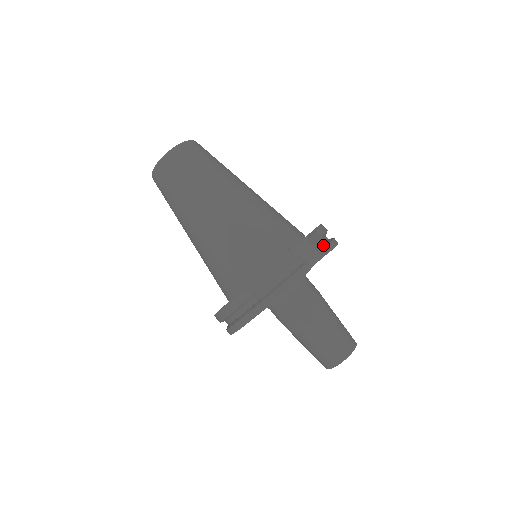
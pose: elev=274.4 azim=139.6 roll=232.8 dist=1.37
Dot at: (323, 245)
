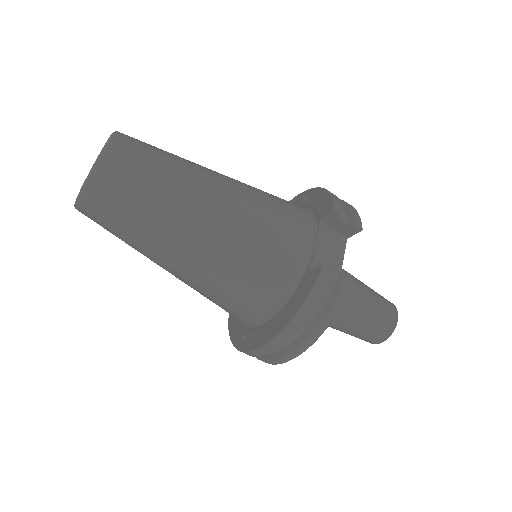
Dot at: (347, 228)
